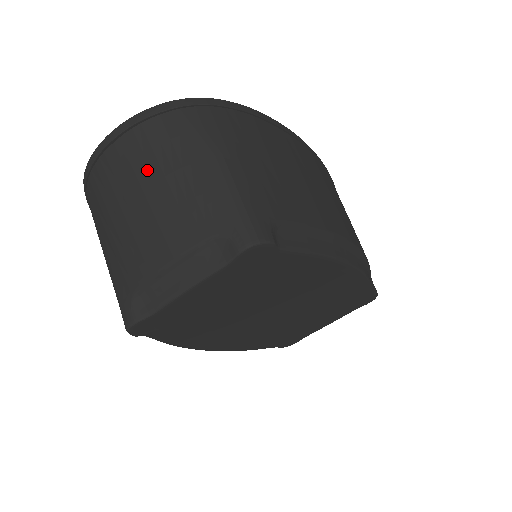
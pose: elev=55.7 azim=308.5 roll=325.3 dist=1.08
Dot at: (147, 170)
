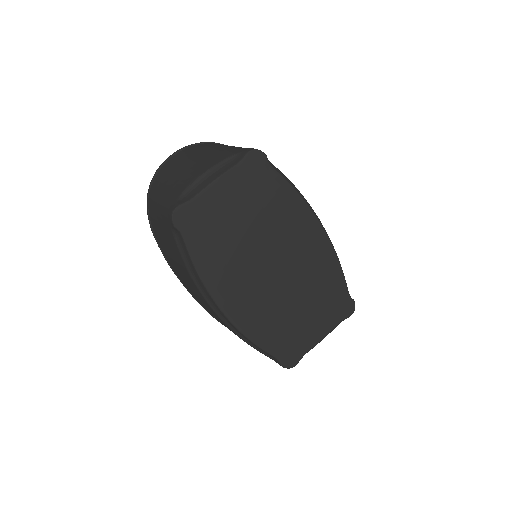
Dot at: (193, 154)
